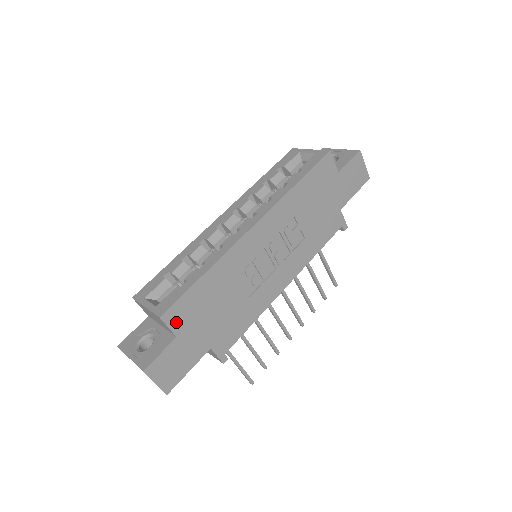
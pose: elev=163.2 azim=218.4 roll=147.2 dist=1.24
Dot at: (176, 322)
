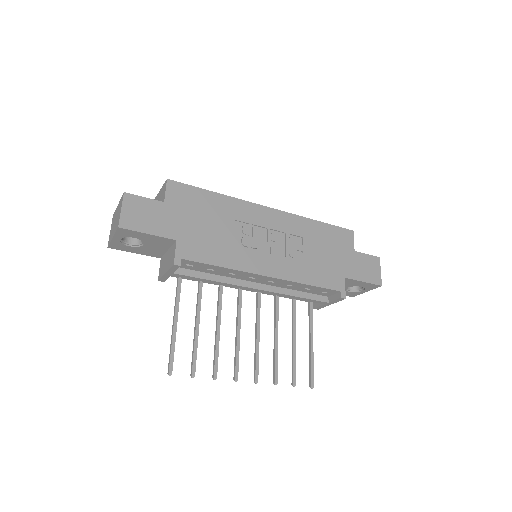
Dot at: (173, 194)
